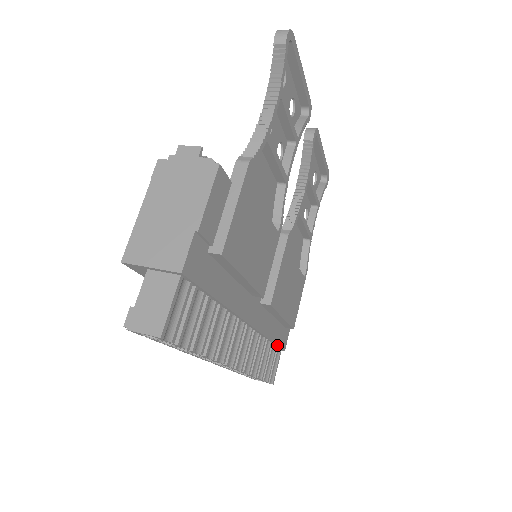
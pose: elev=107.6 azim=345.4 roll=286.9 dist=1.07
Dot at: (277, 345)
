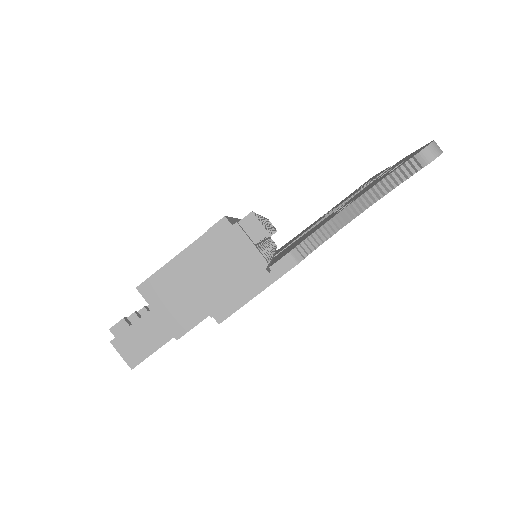
Dot at: occluded
